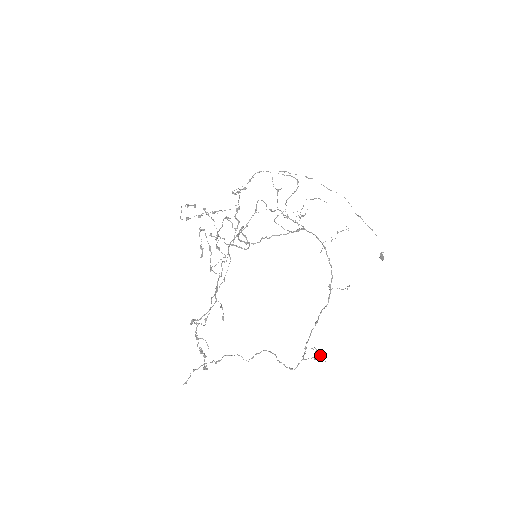
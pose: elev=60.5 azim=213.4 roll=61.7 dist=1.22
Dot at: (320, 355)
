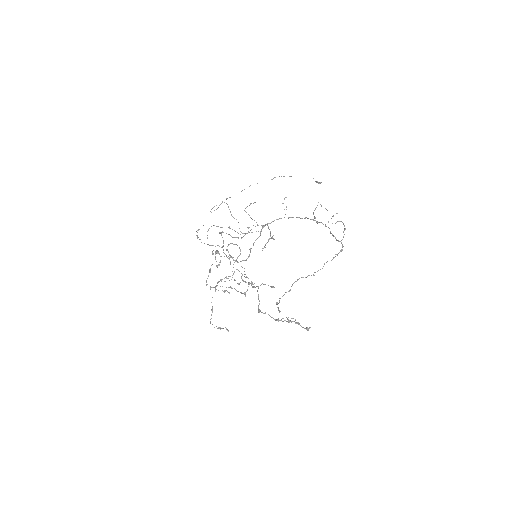
Dot at: occluded
